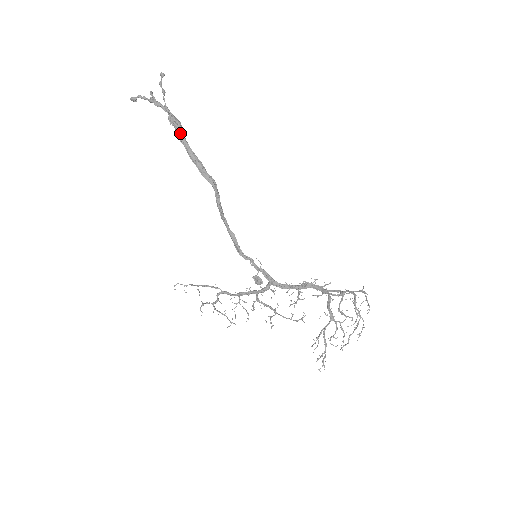
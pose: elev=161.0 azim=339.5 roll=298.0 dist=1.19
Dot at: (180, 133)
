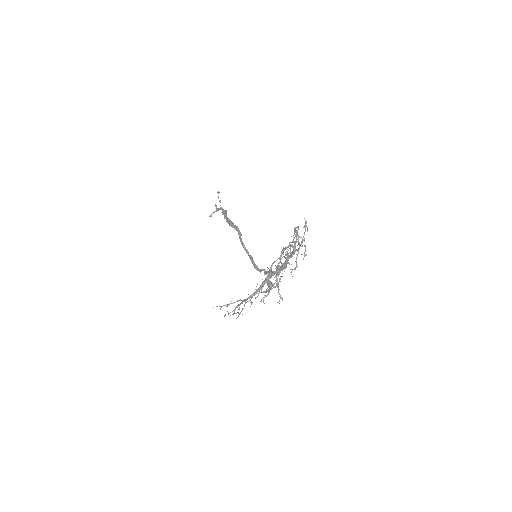
Dot at: (225, 215)
